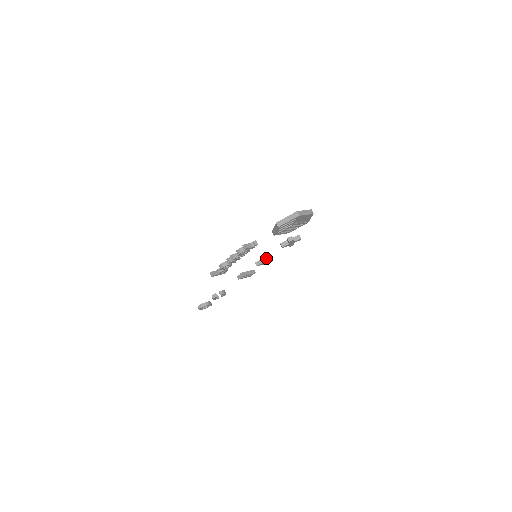
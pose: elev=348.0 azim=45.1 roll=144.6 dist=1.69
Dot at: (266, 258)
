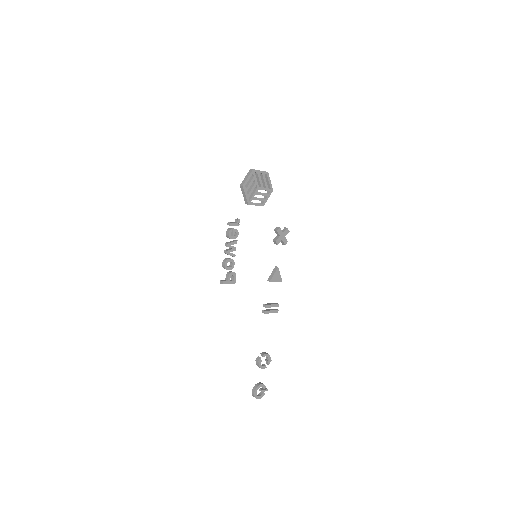
Dot at: (274, 271)
